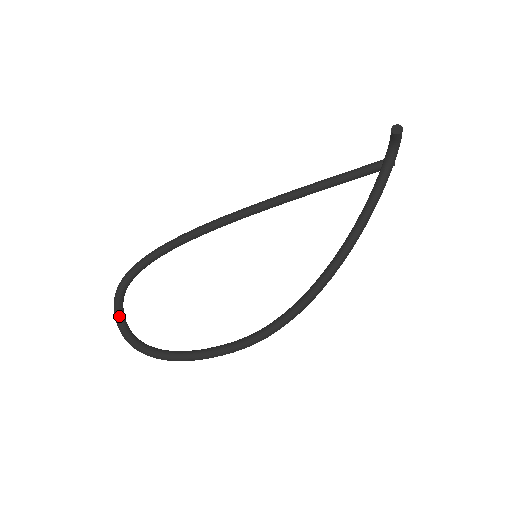
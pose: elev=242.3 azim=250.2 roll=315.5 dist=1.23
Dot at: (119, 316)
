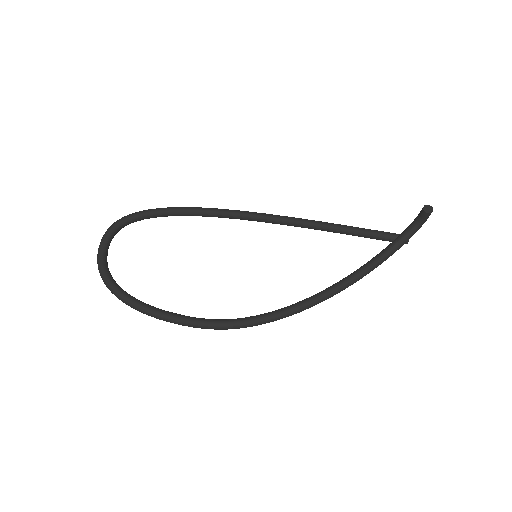
Dot at: (104, 245)
